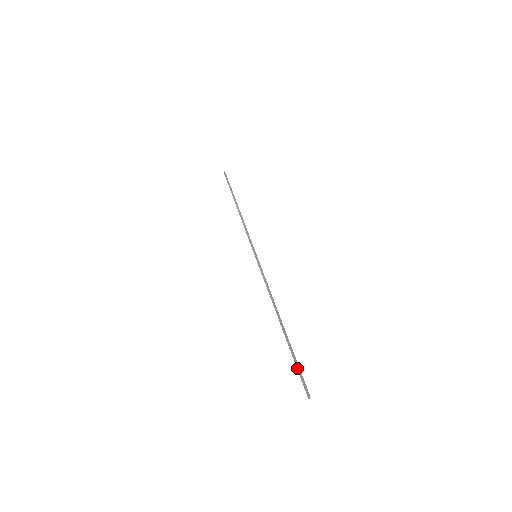
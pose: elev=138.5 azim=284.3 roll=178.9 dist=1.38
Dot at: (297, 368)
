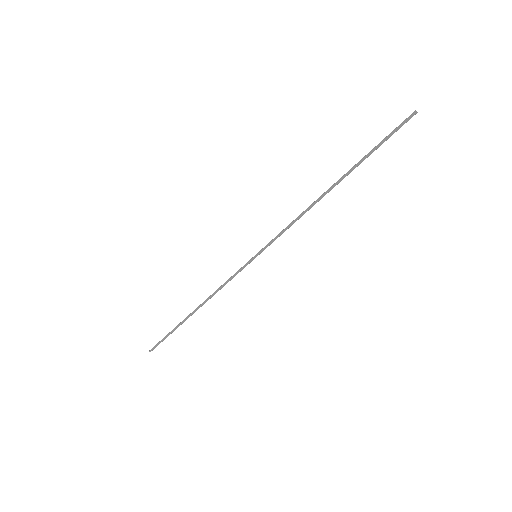
Dot at: (384, 139)
